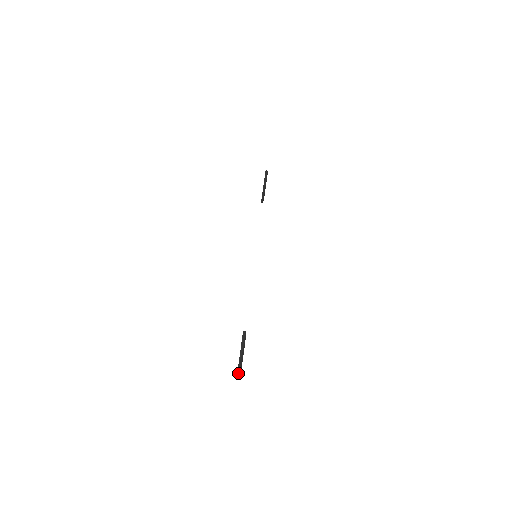
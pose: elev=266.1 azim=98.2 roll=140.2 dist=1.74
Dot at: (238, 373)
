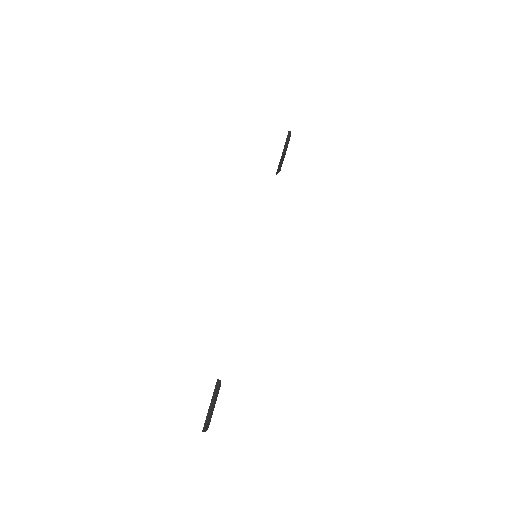
Dot at: (203, 431)
